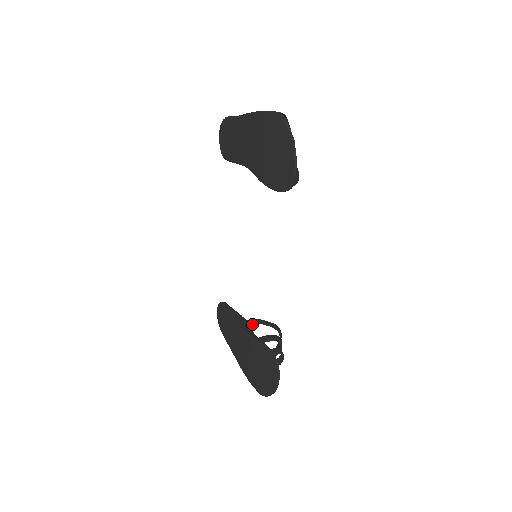
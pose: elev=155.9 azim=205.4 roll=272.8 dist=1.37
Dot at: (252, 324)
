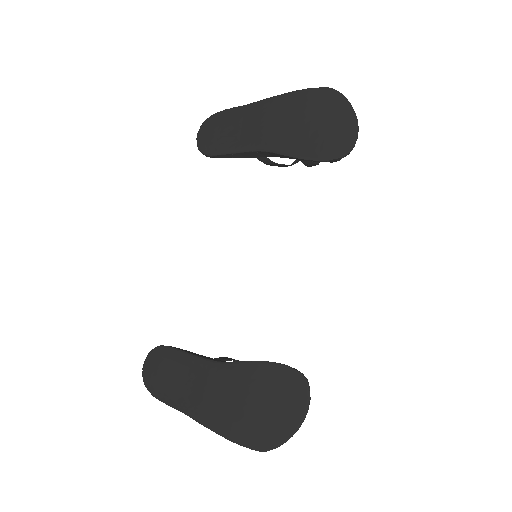
Dot at: (225, 360)
